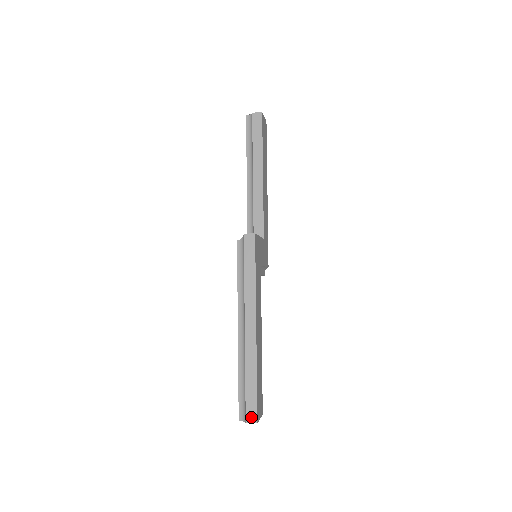
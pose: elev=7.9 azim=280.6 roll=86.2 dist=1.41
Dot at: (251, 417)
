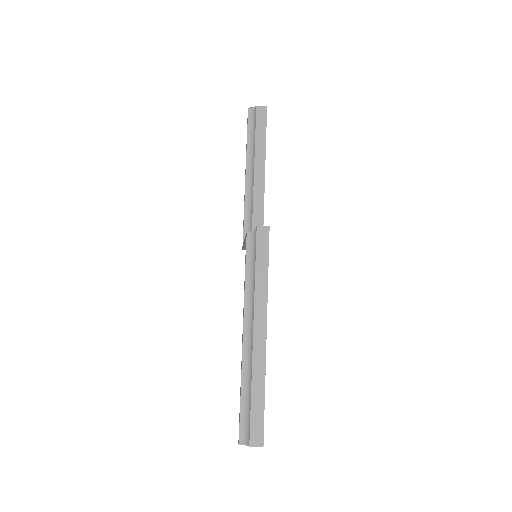
Dot at: (256, 439)
